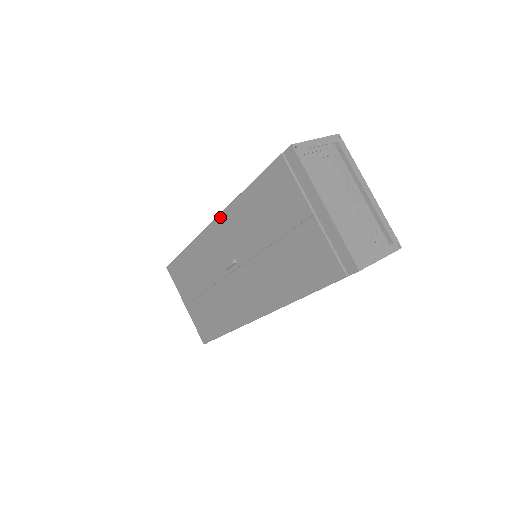
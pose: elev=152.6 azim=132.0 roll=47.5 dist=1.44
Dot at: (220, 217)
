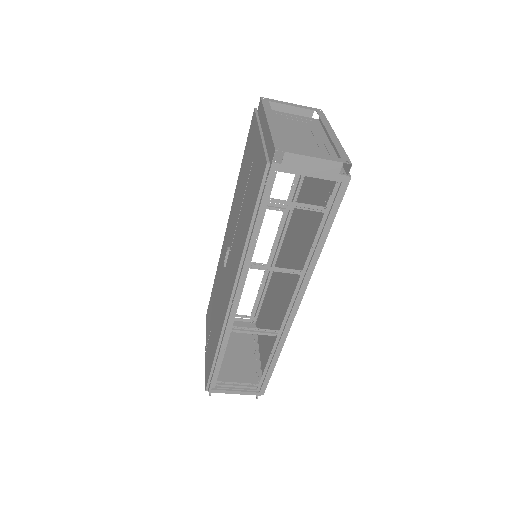
Dot at: (230, 215)
